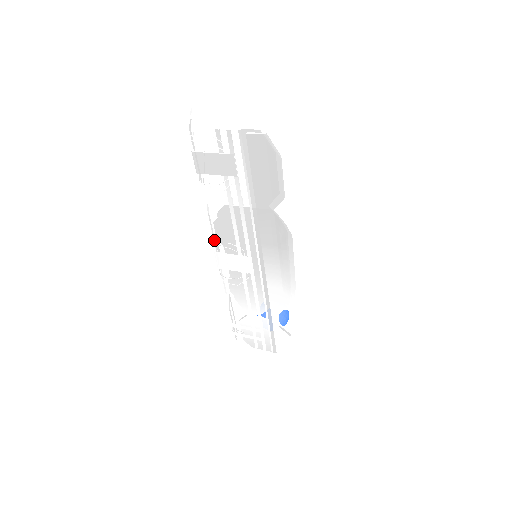
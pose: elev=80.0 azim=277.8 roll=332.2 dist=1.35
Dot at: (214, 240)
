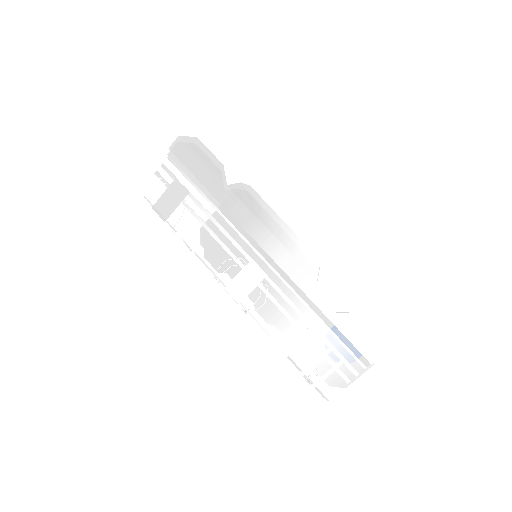
Dot at: (219, 280)
